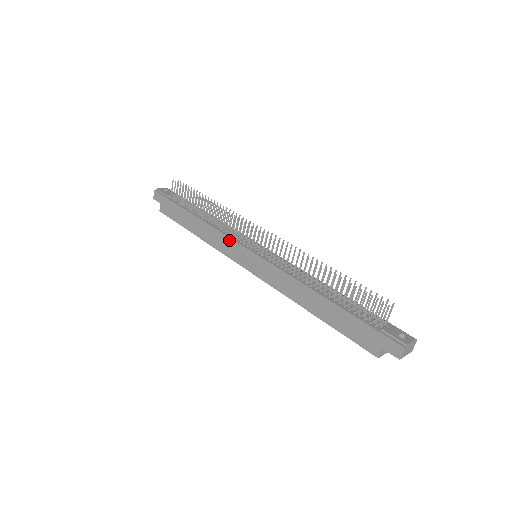
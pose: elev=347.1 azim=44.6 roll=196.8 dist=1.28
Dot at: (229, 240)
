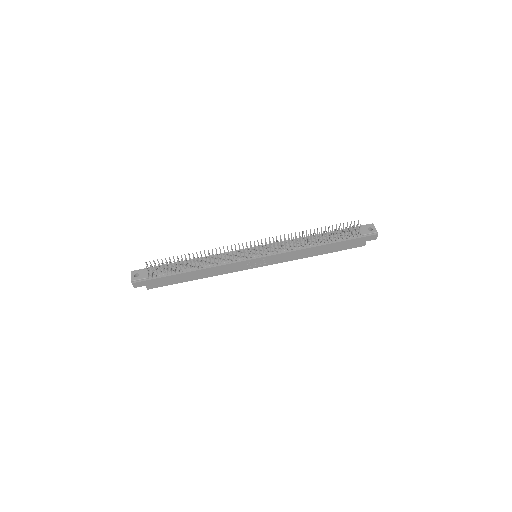
Dot at: (235, 264)
